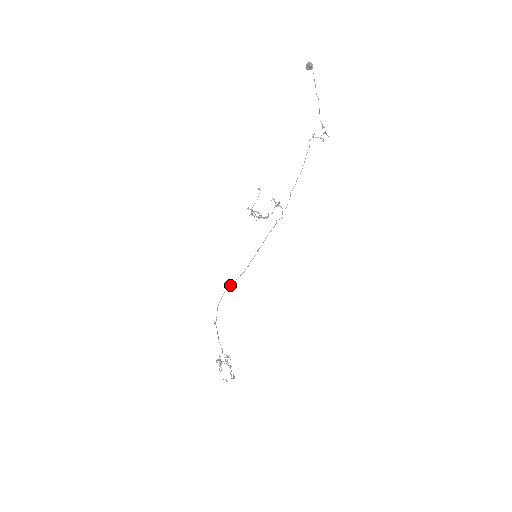
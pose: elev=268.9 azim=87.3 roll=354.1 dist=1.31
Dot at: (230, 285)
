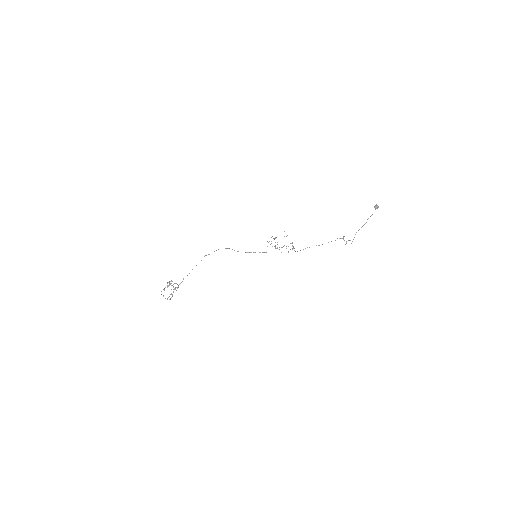
Dot at: occluded
